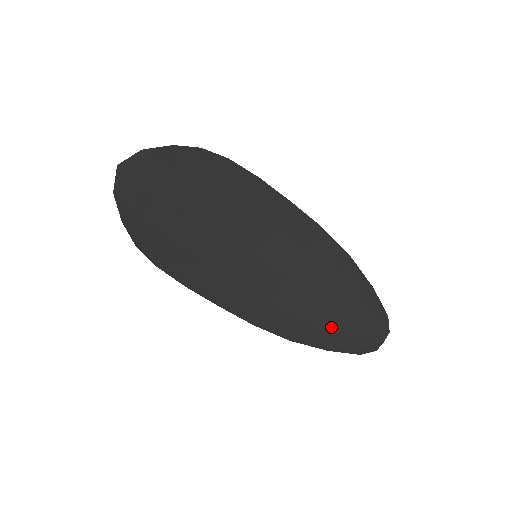
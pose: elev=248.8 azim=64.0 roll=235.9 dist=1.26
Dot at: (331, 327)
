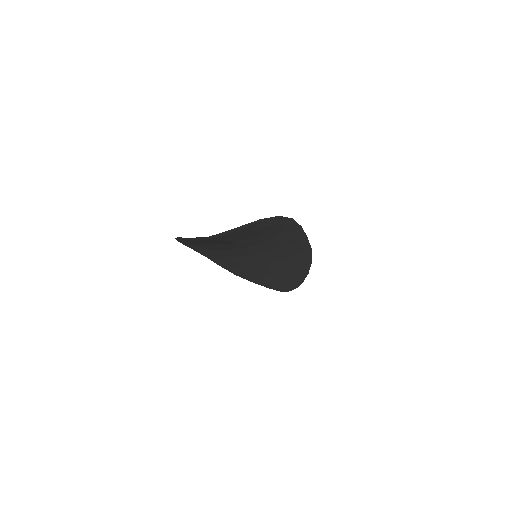
Dot at: (267, 281)
